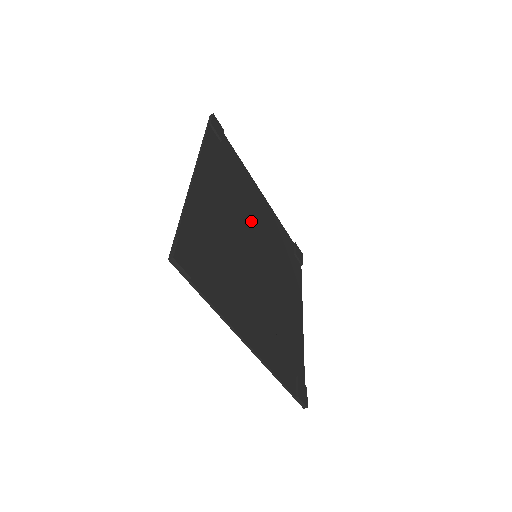
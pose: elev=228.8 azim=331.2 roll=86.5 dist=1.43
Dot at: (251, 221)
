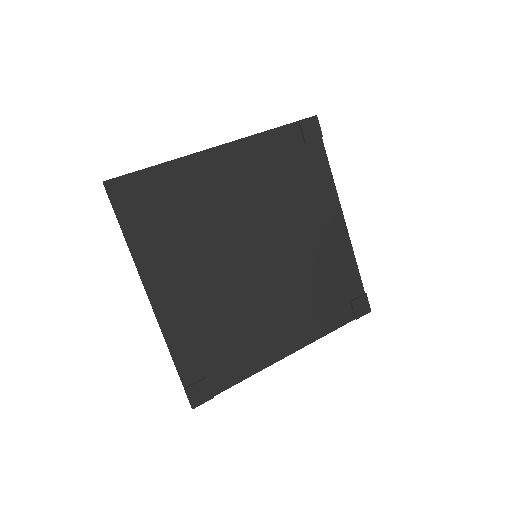
Dot at: (283, 227)
